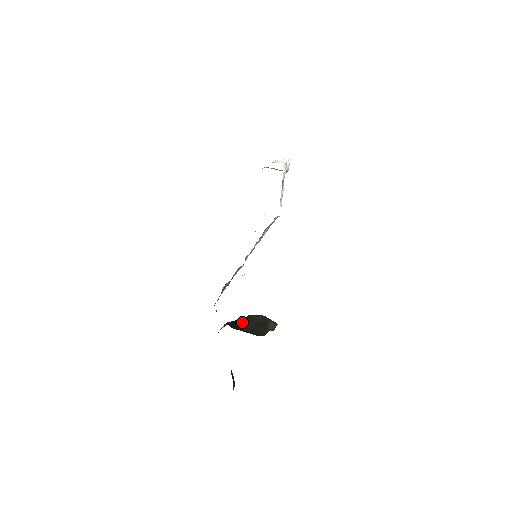
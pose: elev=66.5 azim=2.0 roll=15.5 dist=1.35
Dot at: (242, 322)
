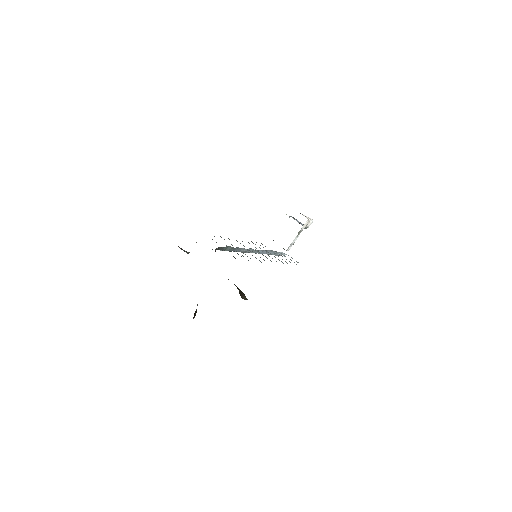
Dot at: occluded
